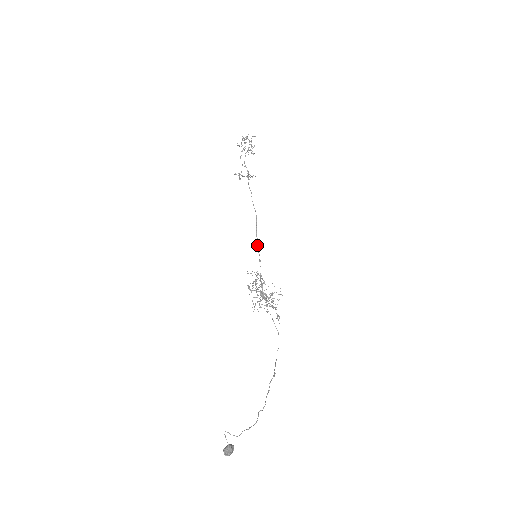
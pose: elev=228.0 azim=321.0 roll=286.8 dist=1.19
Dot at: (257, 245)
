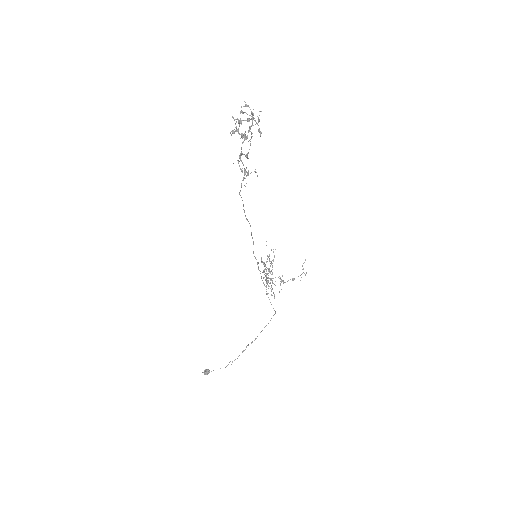
Dot at: (253, 253)
